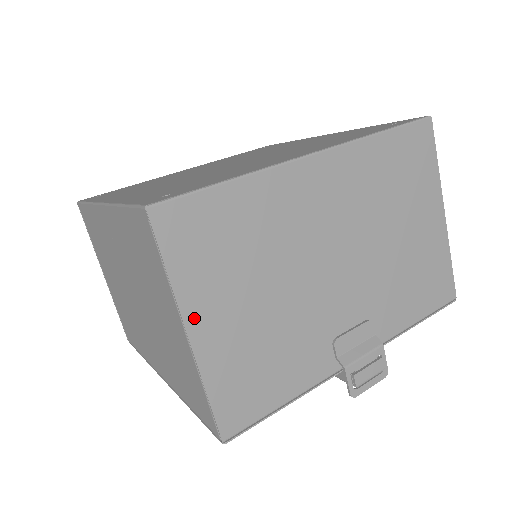
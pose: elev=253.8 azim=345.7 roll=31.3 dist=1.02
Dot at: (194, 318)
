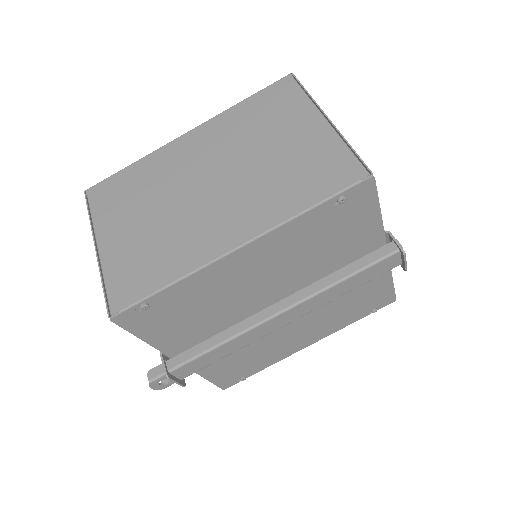
Dot at: occluded
